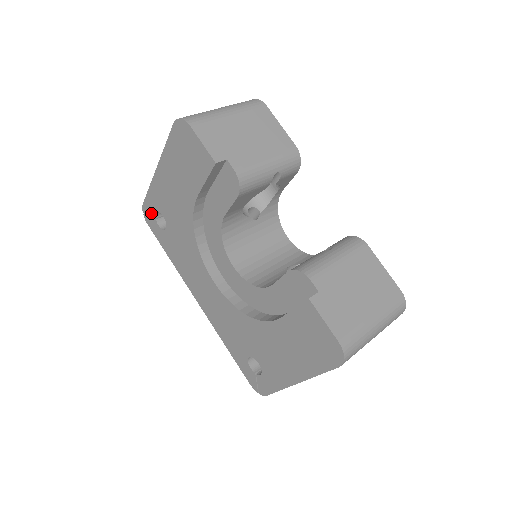
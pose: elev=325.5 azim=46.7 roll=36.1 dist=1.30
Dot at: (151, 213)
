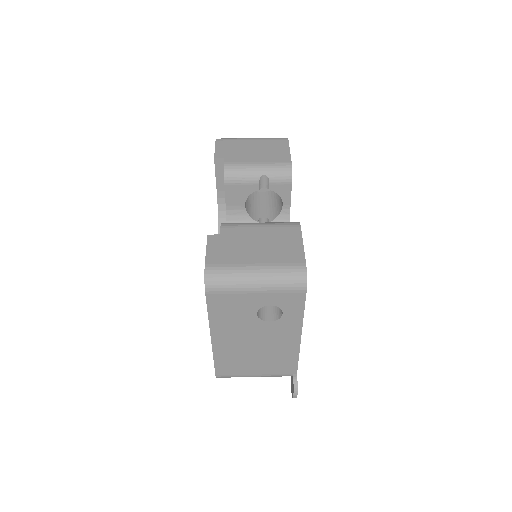
Dot at: occluded
